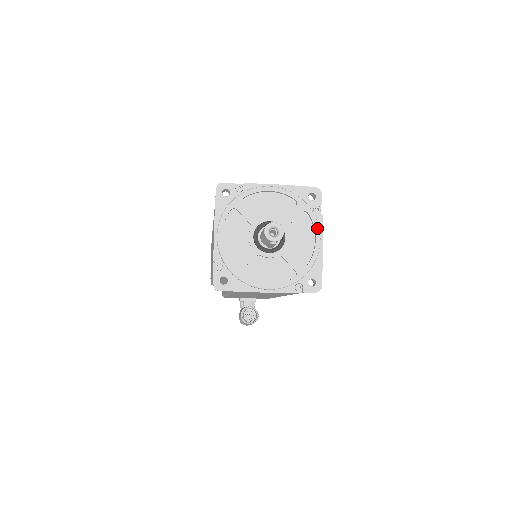
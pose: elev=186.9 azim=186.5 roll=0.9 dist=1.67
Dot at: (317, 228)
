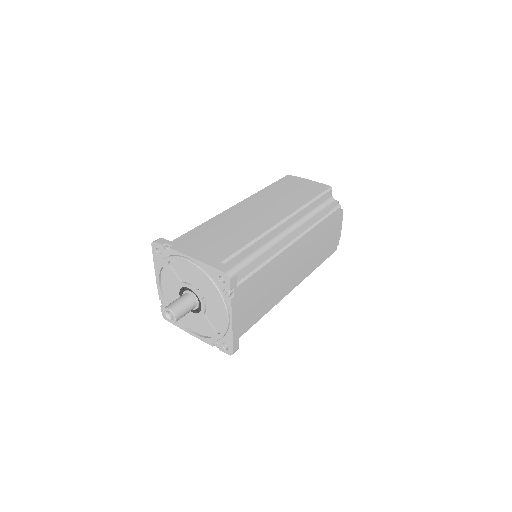
Dot at: (225, 310)
